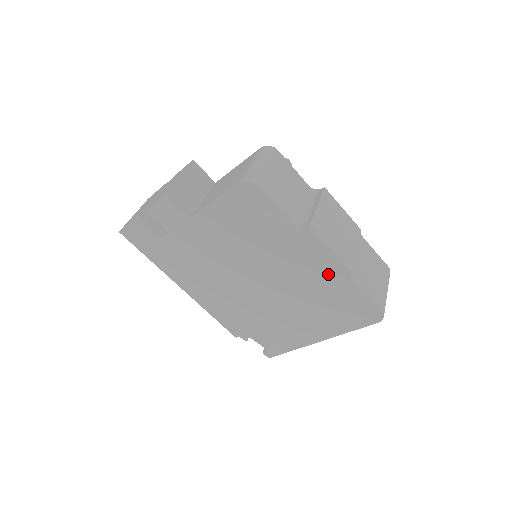
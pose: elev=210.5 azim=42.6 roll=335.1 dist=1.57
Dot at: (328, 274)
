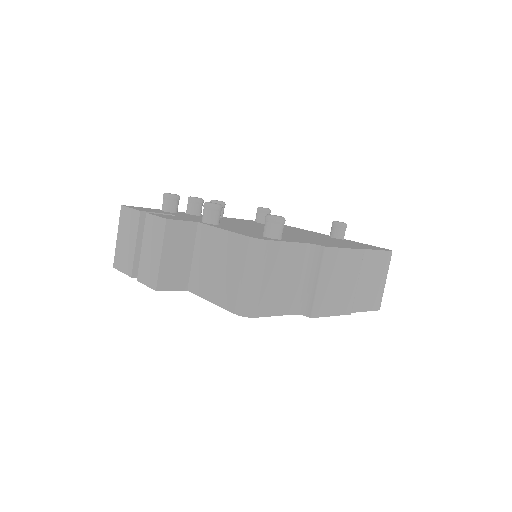
Dot at: occluded
